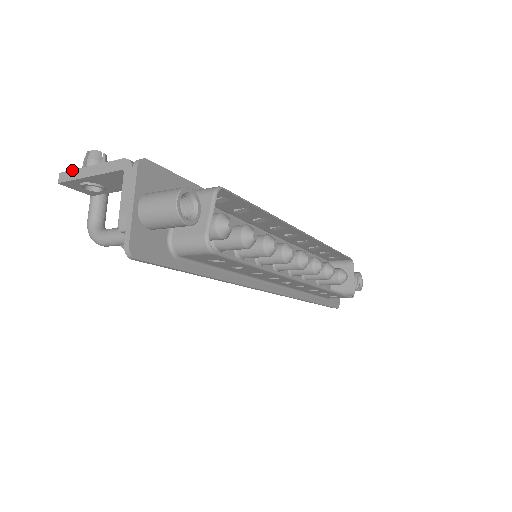
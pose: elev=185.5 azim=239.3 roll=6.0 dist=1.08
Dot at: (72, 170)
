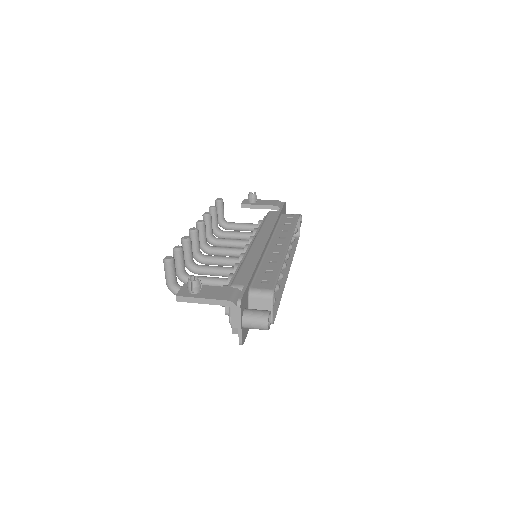
Dot at: (187, 297)
